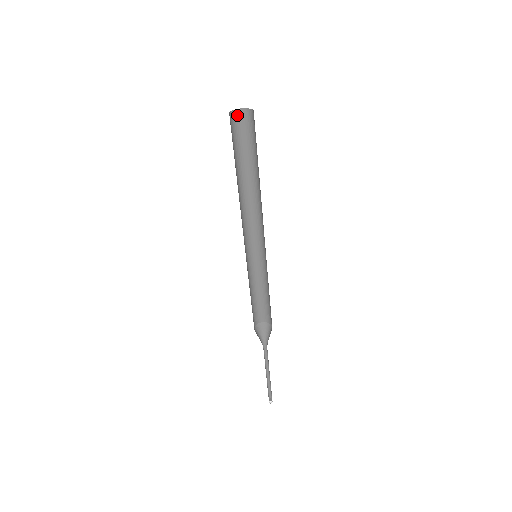
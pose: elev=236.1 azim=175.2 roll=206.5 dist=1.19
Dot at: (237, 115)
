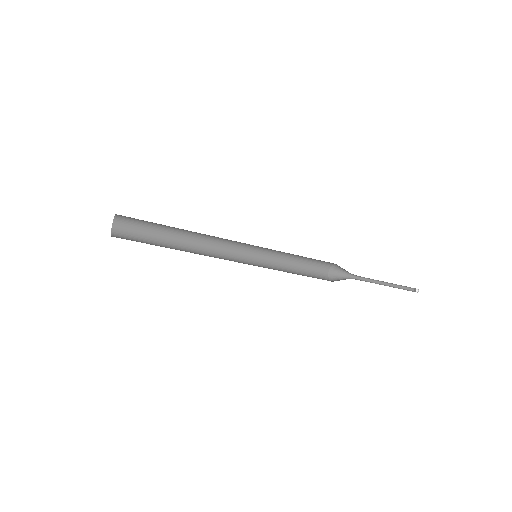
Dot at: (118, 224)
